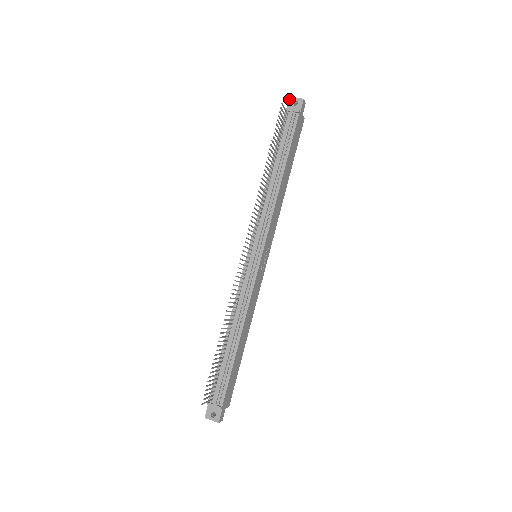
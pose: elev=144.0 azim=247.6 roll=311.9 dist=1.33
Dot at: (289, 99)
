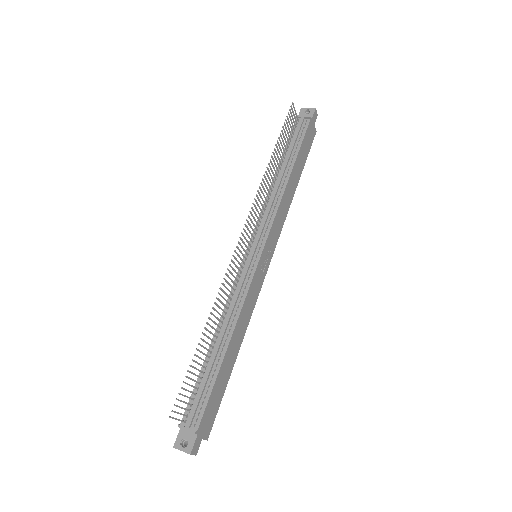
Dot at: (301, 109)
